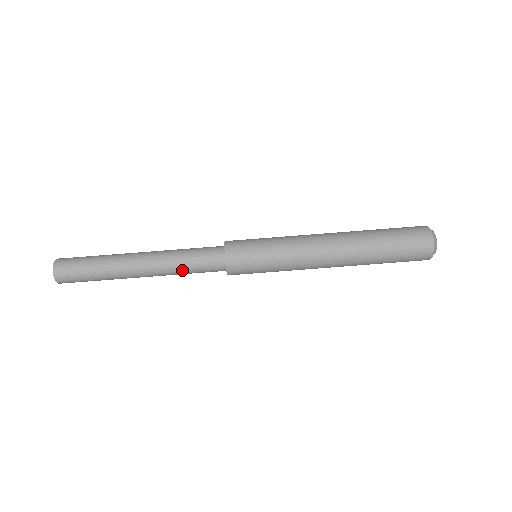
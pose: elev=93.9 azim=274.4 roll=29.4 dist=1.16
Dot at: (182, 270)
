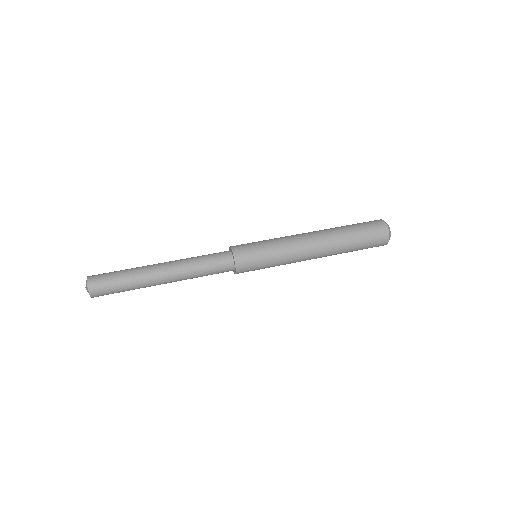
Dot at: (197, 261)
